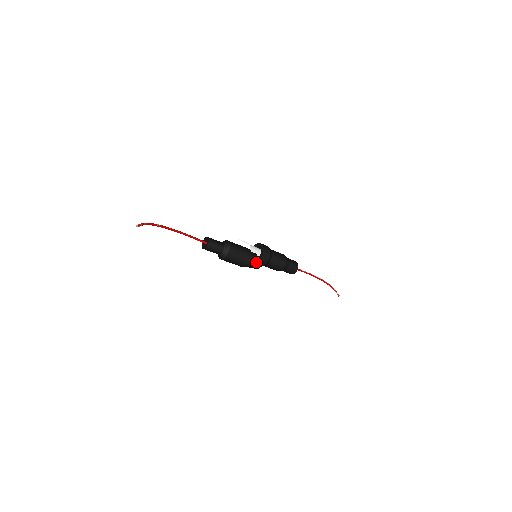
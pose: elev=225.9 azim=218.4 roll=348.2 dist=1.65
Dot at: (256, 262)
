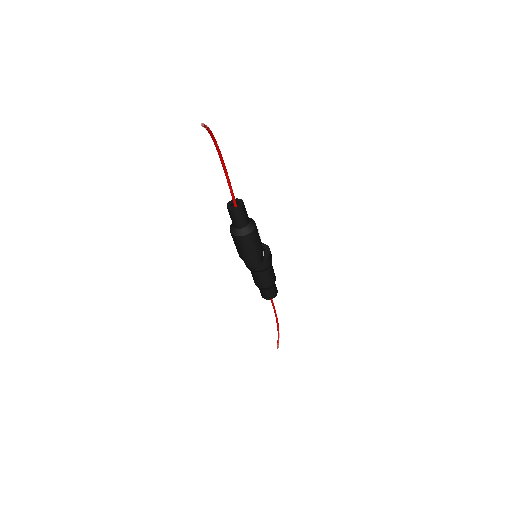
Dot at: occluded
